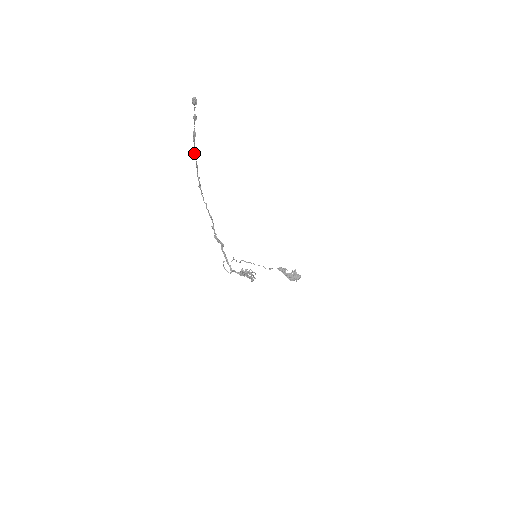
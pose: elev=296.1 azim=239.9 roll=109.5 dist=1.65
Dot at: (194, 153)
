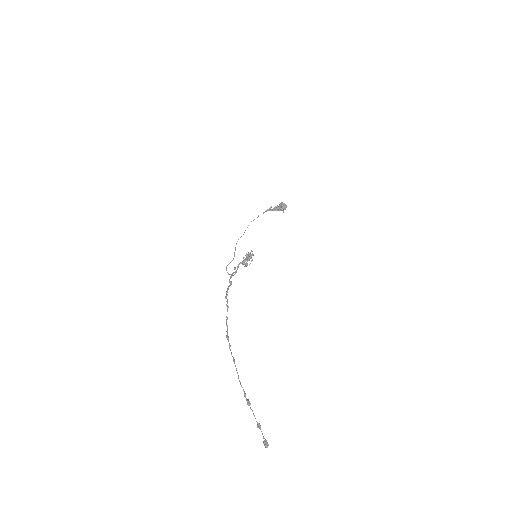
Dot at: (238, 378)
